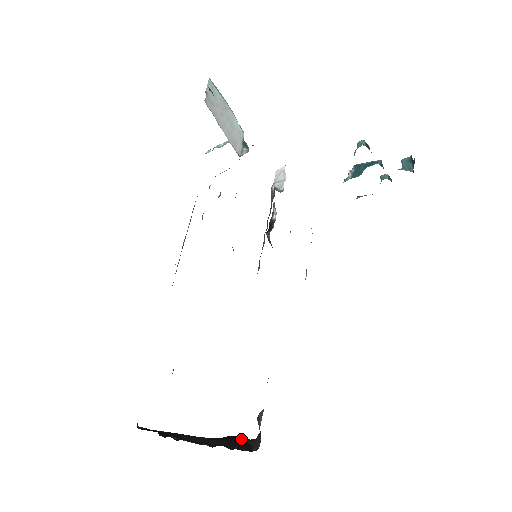
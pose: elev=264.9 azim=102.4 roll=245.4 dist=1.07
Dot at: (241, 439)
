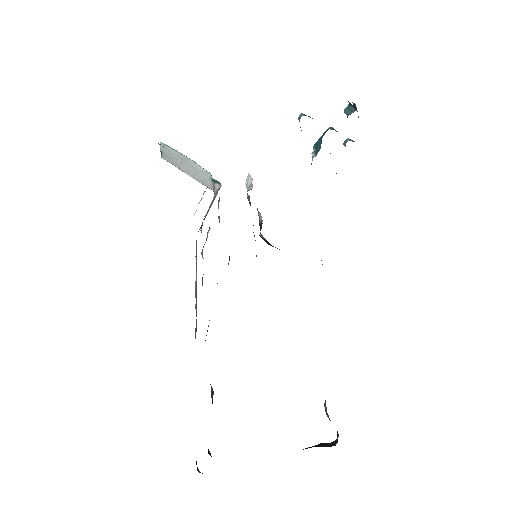
Dot at: (318, 445)
